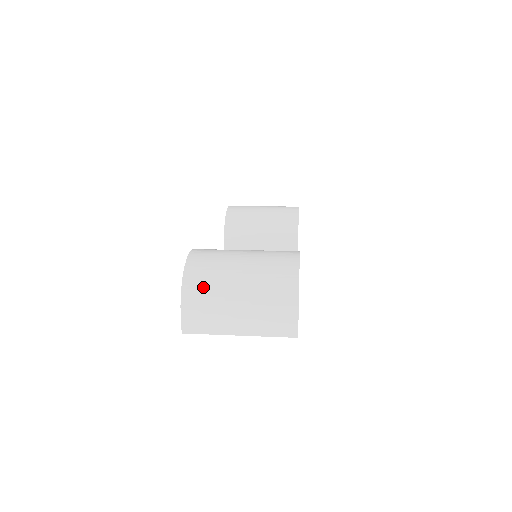
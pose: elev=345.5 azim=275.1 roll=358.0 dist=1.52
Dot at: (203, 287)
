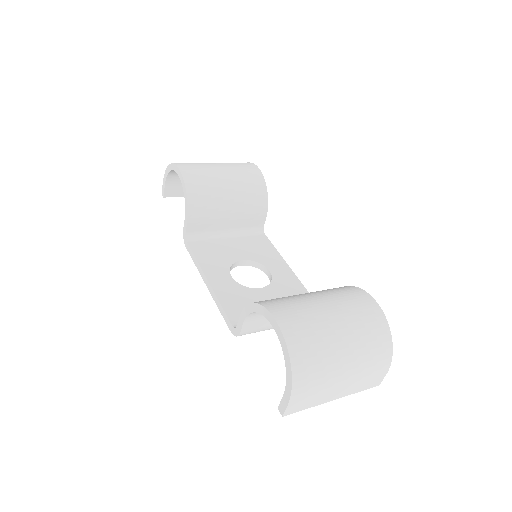
Dot at: (313, 371)
